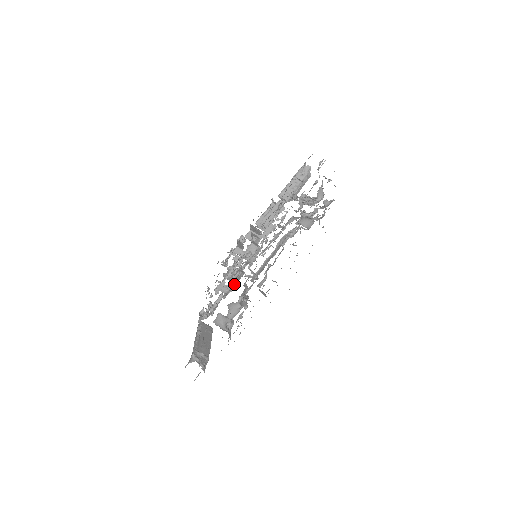
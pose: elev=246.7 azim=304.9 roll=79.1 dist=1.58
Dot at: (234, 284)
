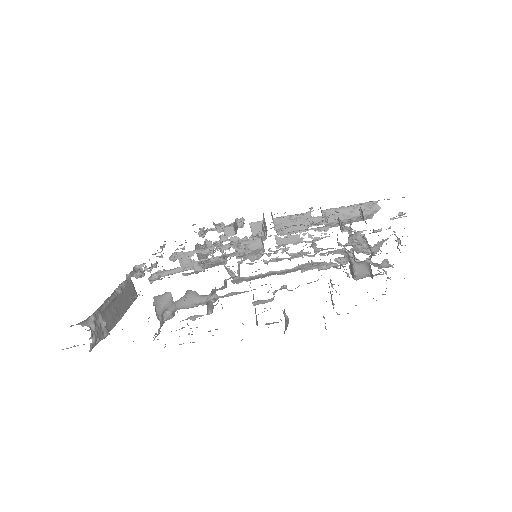
Dot at: (204, 266)
